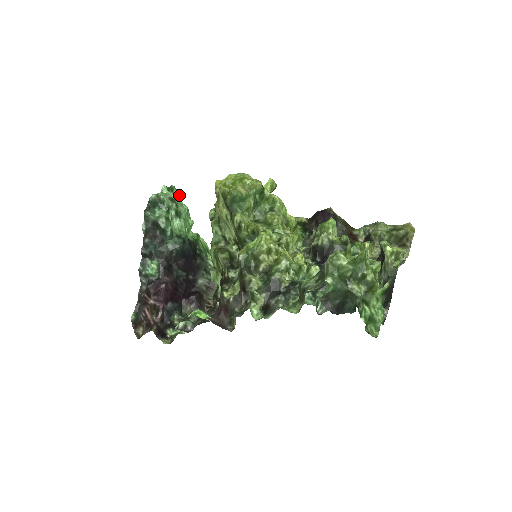
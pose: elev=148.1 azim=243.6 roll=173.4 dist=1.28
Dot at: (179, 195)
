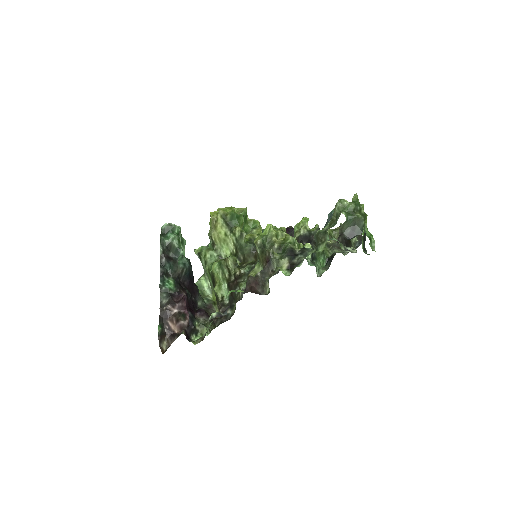
Dot at: occluded
